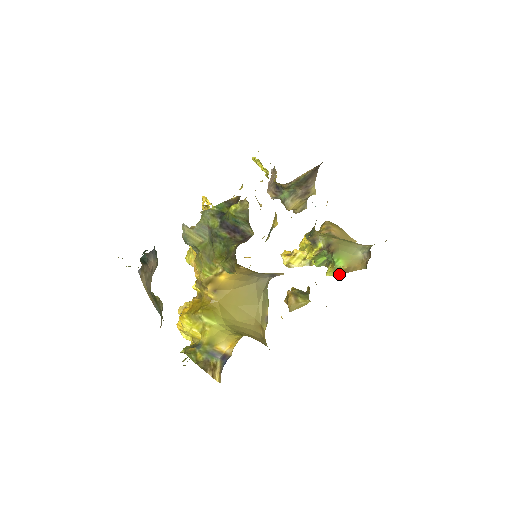
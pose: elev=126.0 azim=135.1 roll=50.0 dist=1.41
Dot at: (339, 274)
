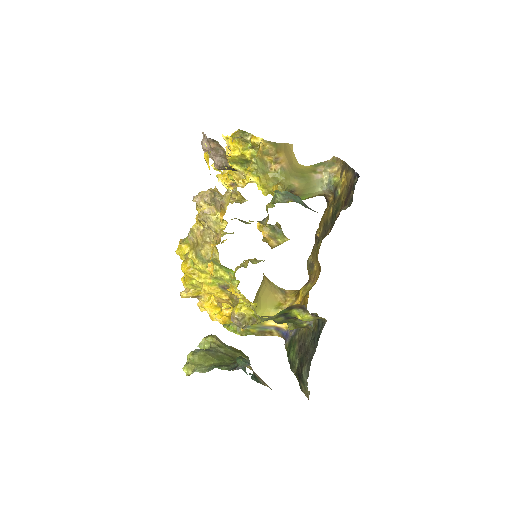
Dot at: occluded
